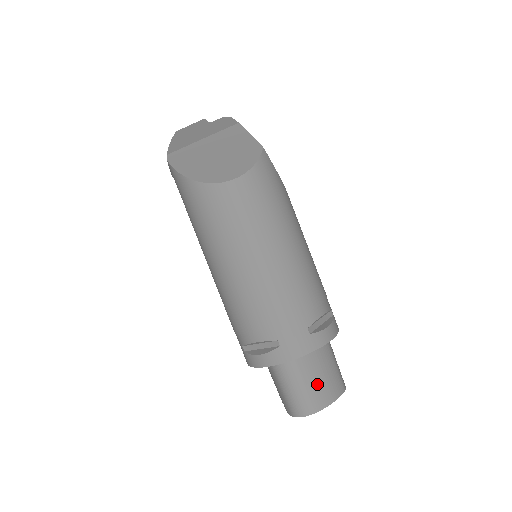
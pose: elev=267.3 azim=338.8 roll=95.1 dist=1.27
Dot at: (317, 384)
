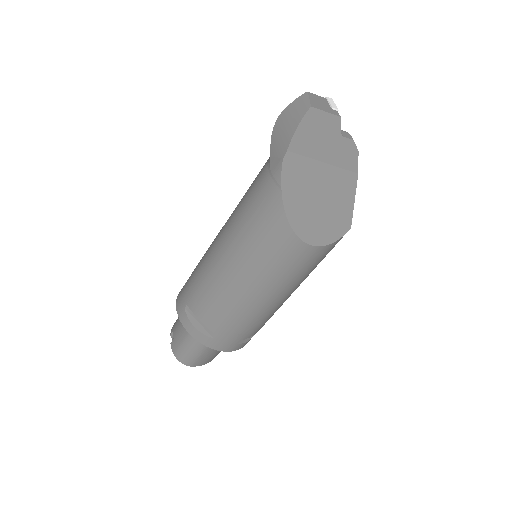
Dot at: (208, 355)
